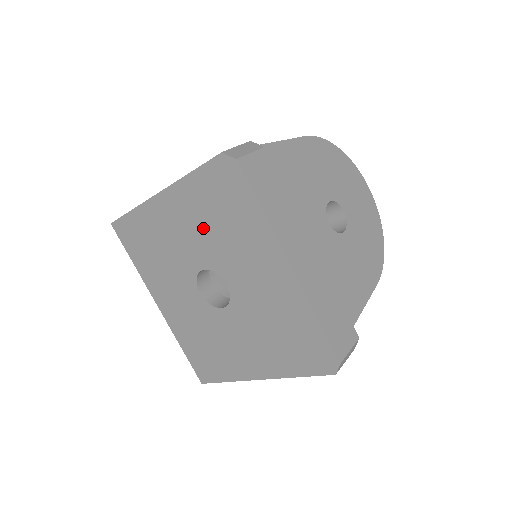
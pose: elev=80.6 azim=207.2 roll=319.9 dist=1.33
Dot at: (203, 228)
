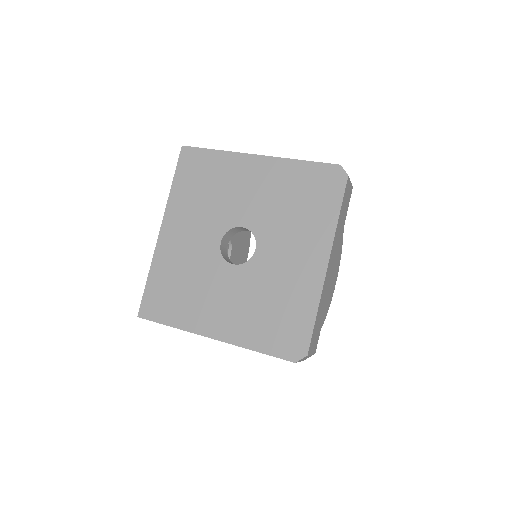
Dot at: (275, 200)
